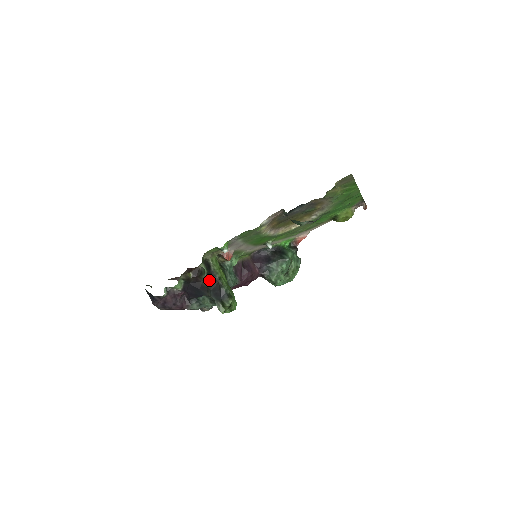
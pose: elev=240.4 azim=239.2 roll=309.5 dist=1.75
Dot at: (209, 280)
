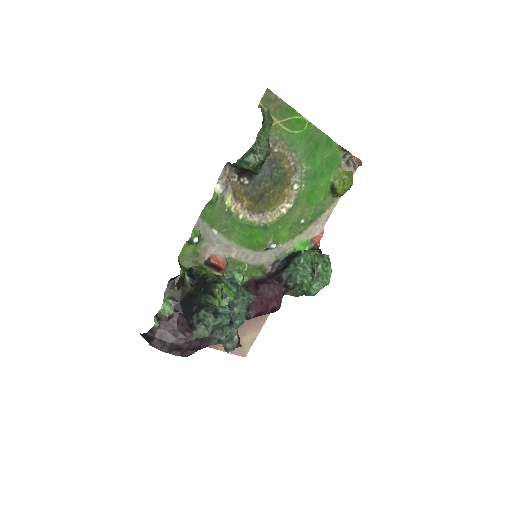
Dot at: (195, 283)
